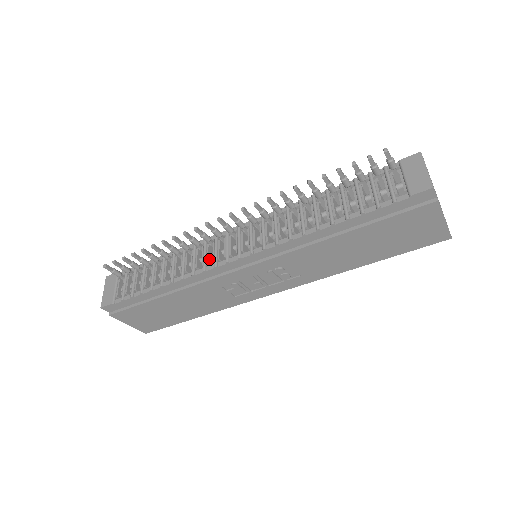
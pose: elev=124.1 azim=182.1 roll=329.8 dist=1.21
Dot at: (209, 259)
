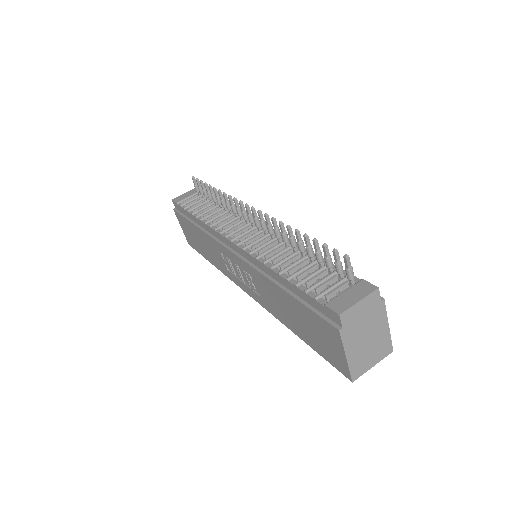
Dot at: (227, 227)
